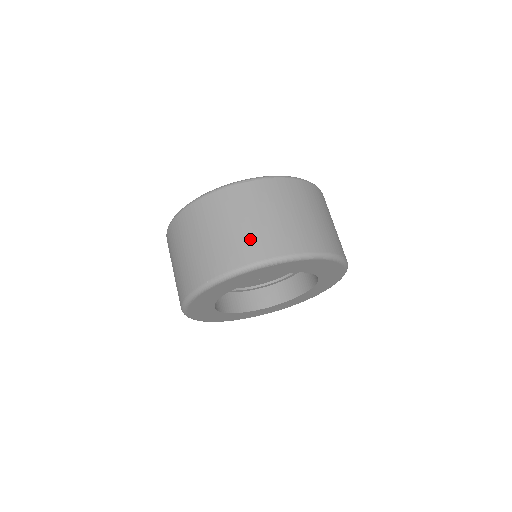
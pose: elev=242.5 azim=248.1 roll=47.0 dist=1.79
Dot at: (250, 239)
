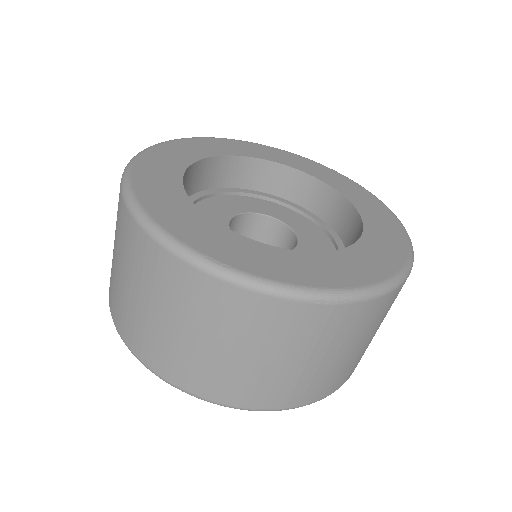
Dot at: (274, 384)
